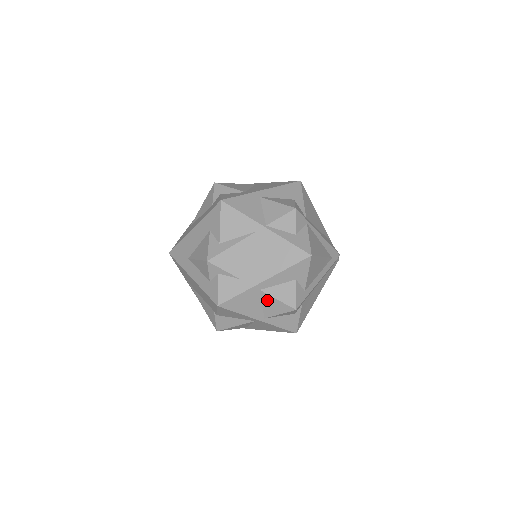
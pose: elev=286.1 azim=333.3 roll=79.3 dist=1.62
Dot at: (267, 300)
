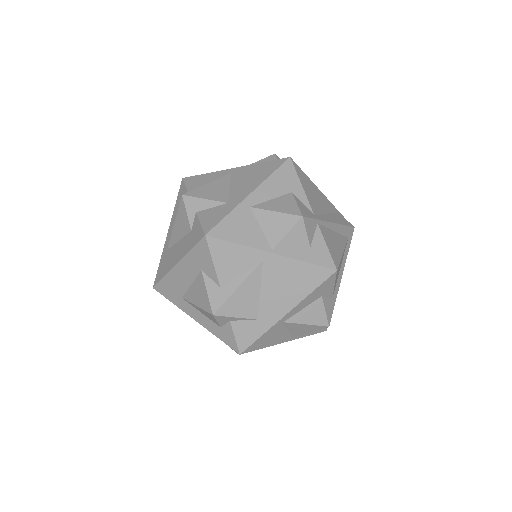
Dot at: (293, 327)
